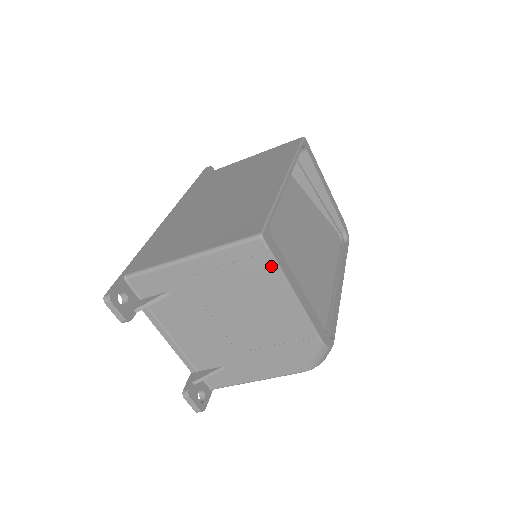
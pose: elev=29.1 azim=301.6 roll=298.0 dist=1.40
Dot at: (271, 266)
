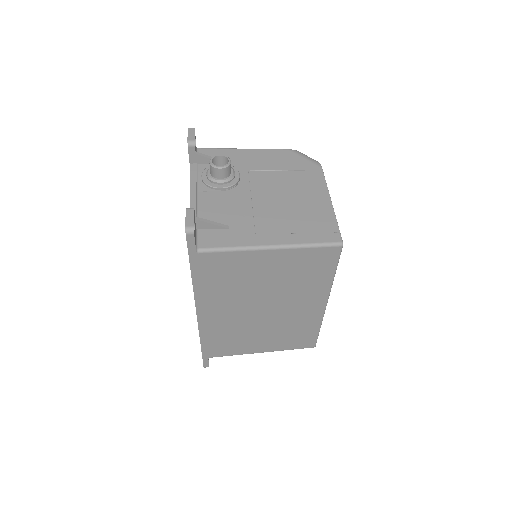
Dot at: occluded
